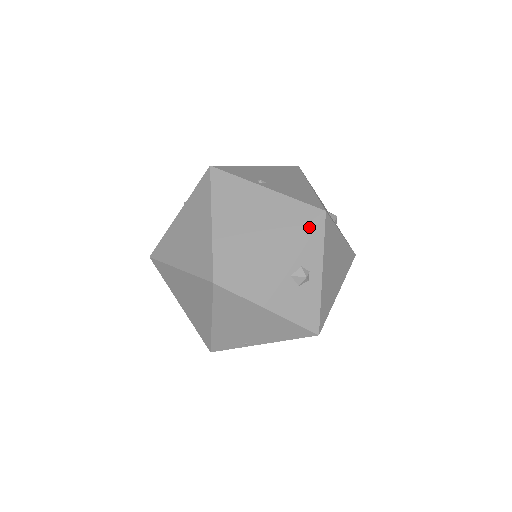
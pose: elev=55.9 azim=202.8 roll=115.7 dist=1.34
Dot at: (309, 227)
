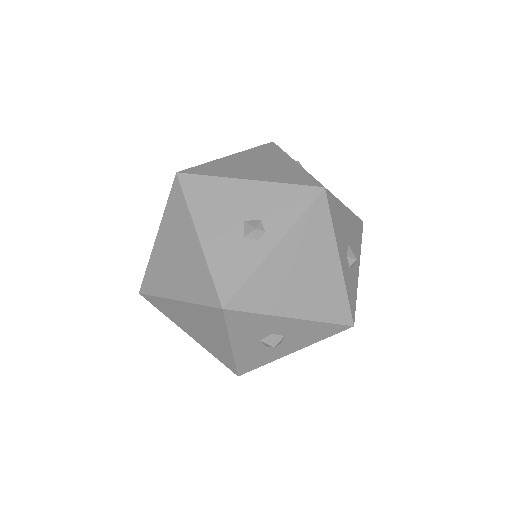
Dot at: (297, 190)
